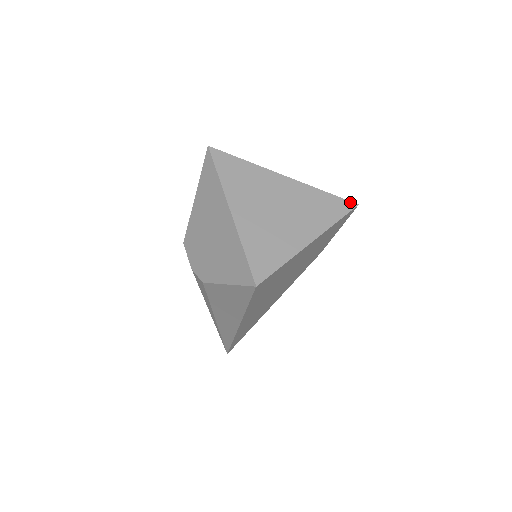
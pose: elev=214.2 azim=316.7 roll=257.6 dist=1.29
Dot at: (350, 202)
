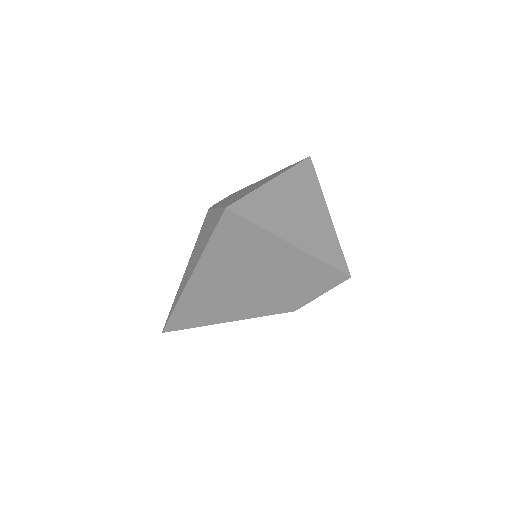
Dot at: (348, 269)
